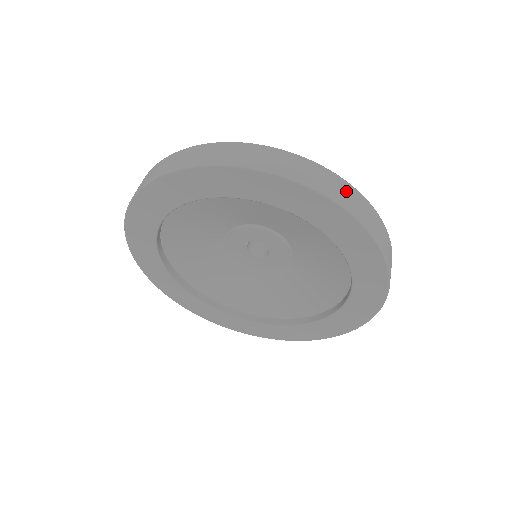
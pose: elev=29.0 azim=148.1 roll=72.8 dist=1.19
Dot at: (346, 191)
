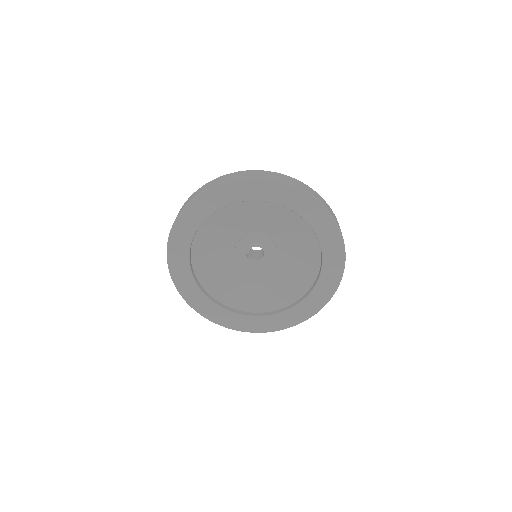
Dot at: (219, 179)
